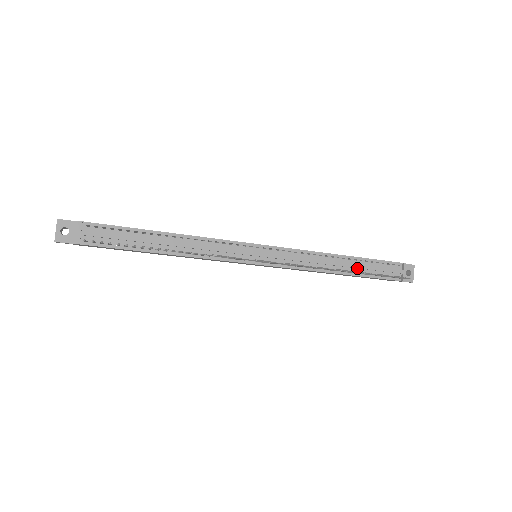
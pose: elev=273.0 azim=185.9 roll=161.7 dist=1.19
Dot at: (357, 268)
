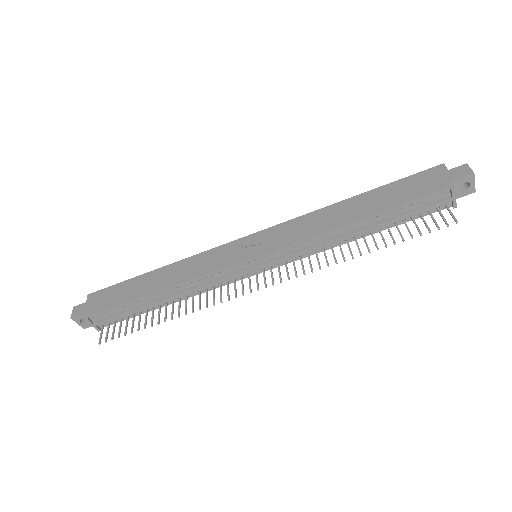
Dot at: (381, 223)
